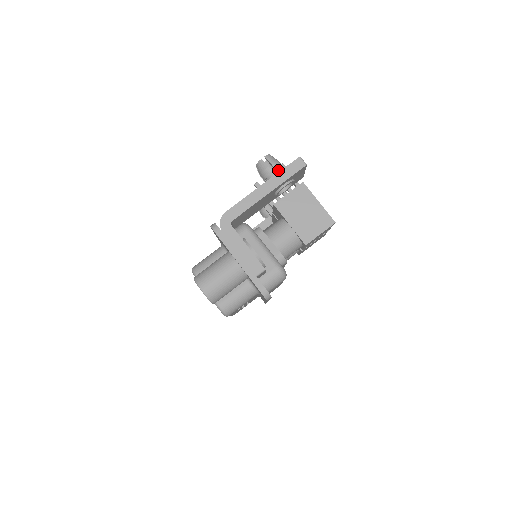
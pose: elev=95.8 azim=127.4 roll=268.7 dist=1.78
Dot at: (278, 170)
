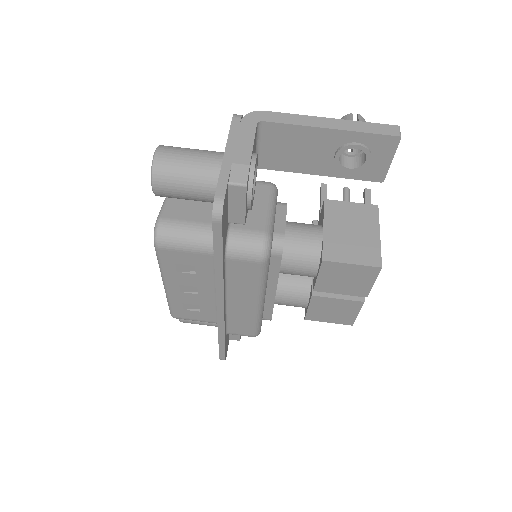
Dot at: occluded
